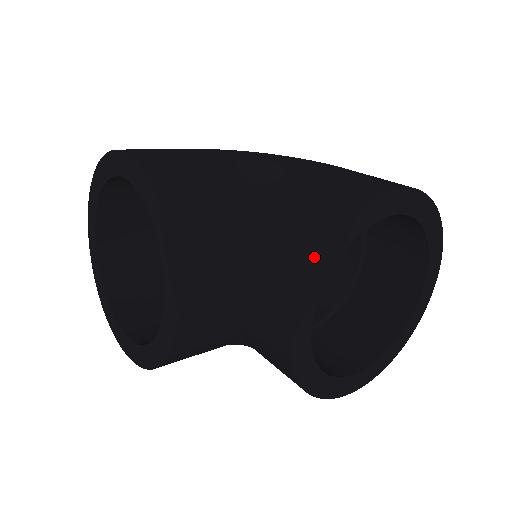
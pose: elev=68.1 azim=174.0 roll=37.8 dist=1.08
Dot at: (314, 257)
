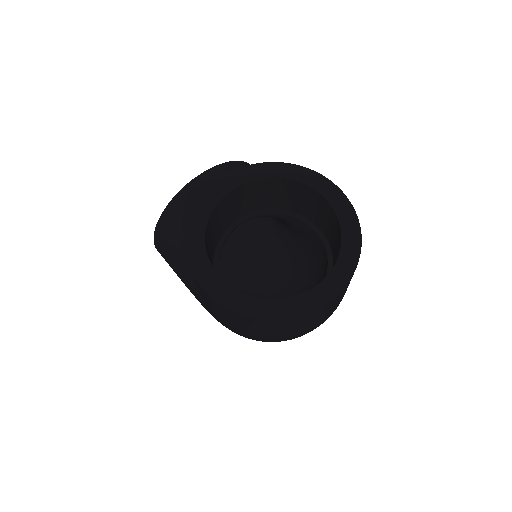
Dot at: (261, 164)
